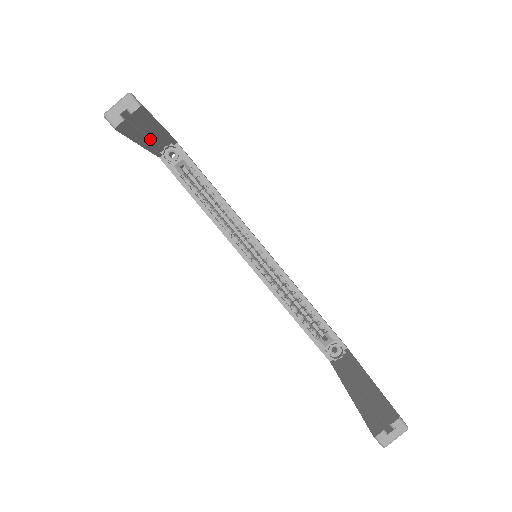
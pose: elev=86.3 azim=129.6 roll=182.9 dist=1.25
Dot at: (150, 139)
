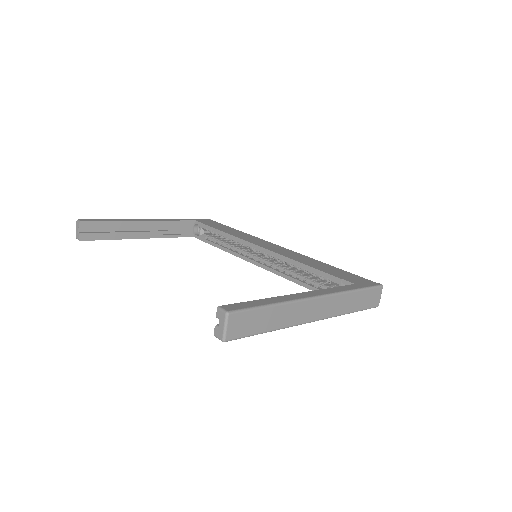
Dot at: (144, 232)
